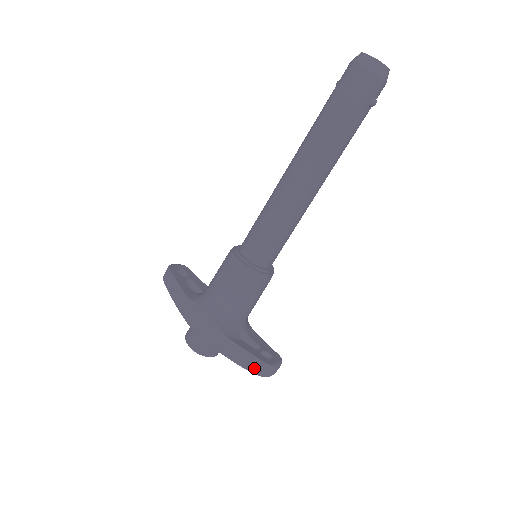
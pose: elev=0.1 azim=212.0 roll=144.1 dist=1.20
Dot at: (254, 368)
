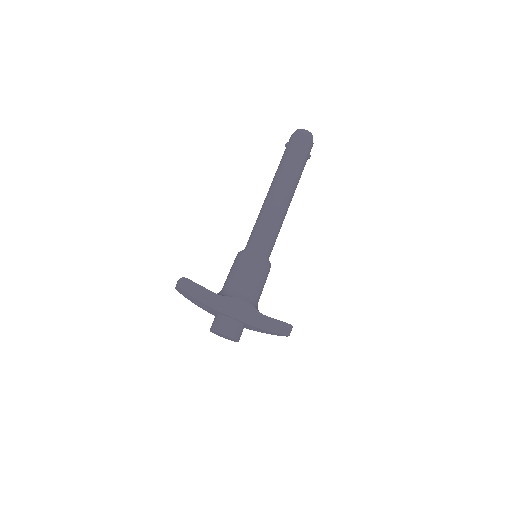
Dot at: (284, 331)
